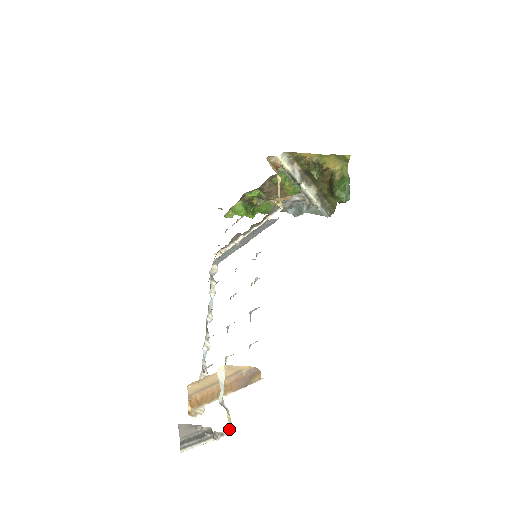
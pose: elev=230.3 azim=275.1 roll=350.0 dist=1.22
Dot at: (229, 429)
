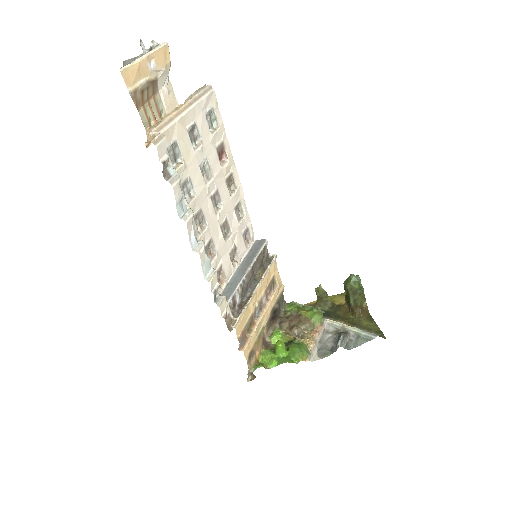
Dot at: (165, 45)
